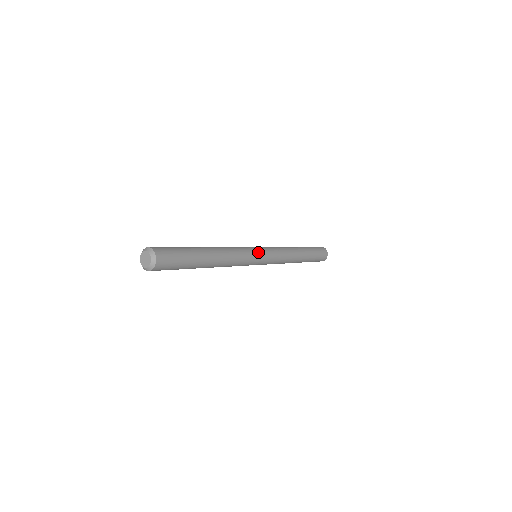
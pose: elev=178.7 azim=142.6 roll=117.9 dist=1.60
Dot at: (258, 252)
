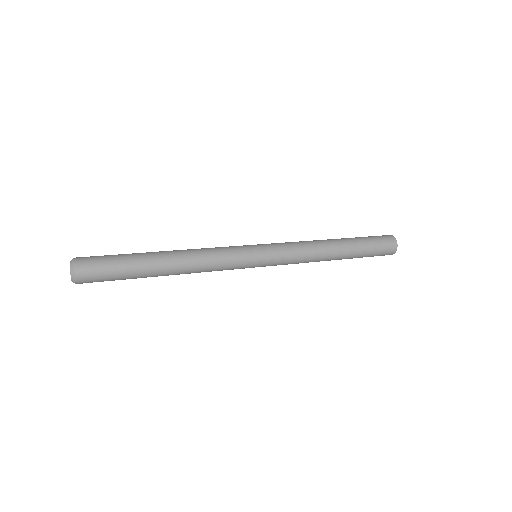
Dot at: (251, 252)
